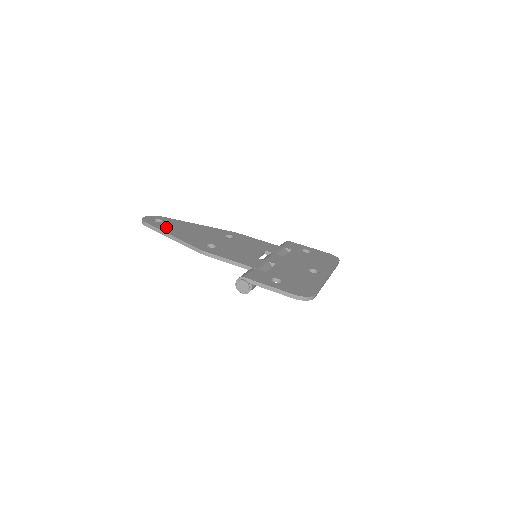
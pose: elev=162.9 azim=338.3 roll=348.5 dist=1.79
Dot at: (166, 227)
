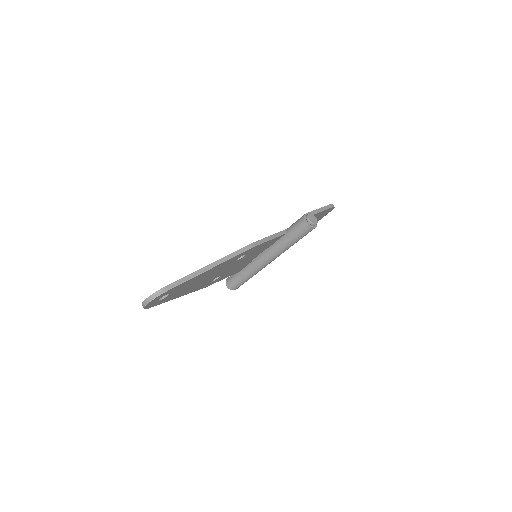
Dot at: occluded
